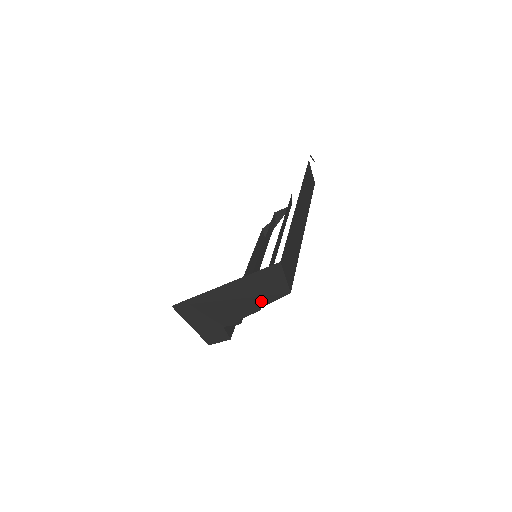
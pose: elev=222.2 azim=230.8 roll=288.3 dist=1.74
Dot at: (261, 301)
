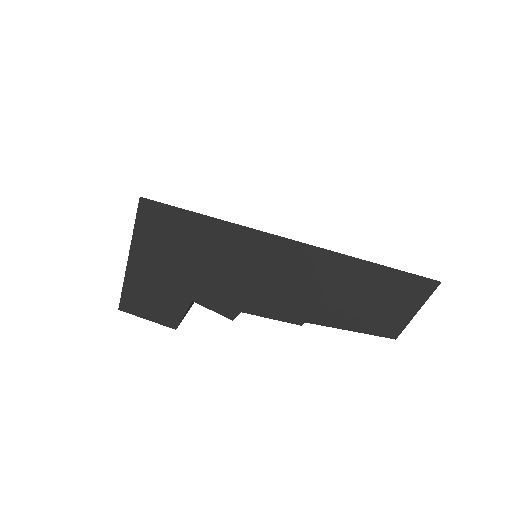
Dot at: (325, 313)
